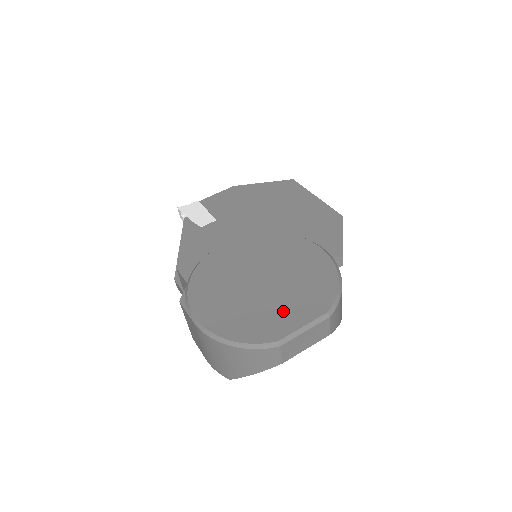
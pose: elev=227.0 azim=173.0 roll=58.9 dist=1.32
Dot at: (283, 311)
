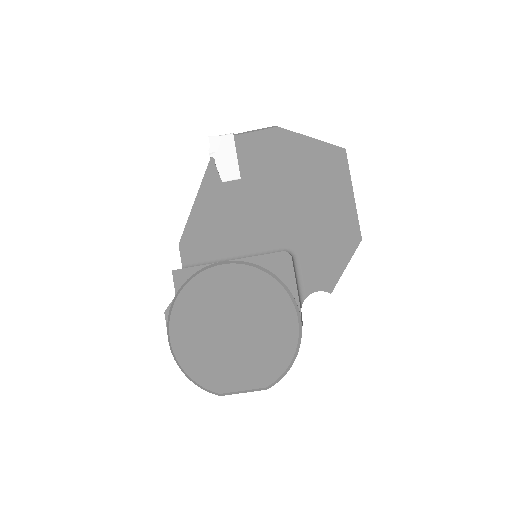
Dot at: (235, 369)
